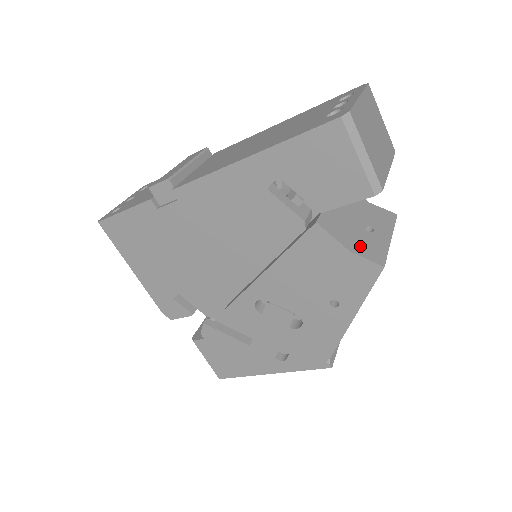
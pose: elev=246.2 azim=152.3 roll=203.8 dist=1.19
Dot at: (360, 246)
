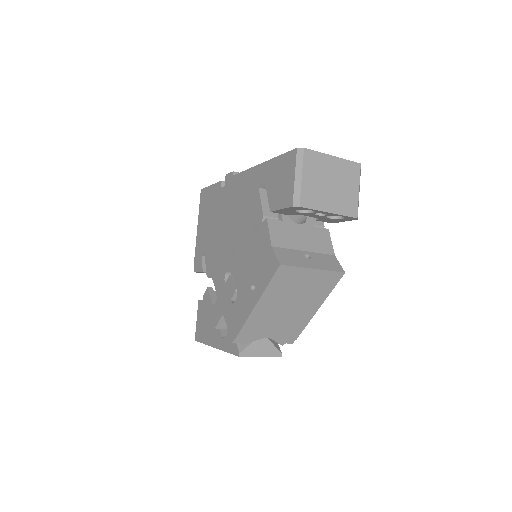
Dot at: (283, 251)
